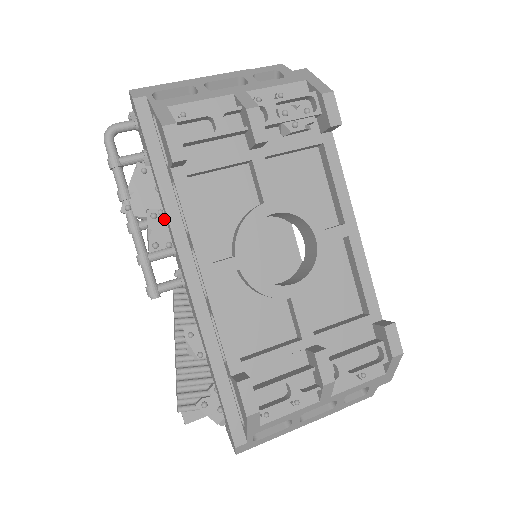
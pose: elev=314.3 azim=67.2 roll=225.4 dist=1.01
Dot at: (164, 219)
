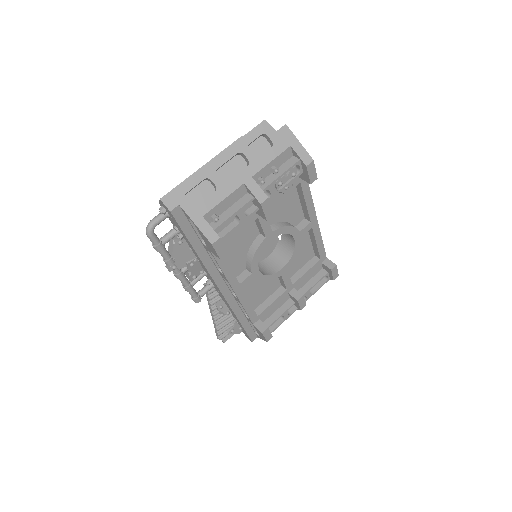
Dot at: (198, 262)
